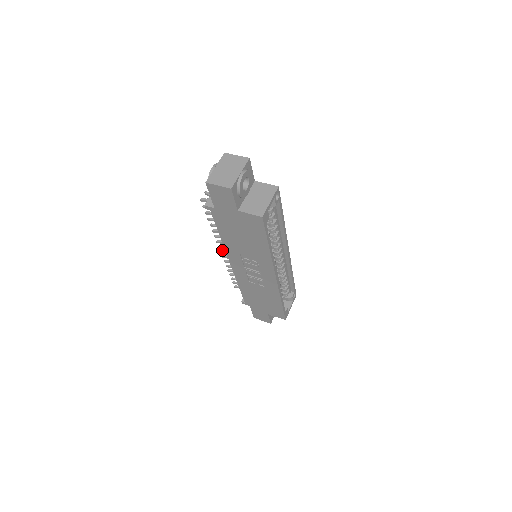
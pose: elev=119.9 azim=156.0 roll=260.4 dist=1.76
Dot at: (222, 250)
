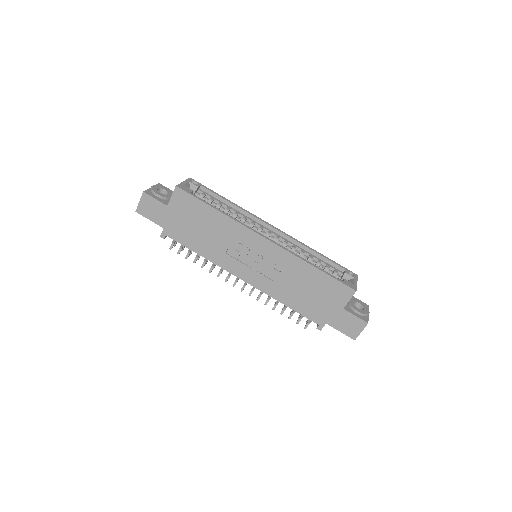
Dot at: (241, 288)
